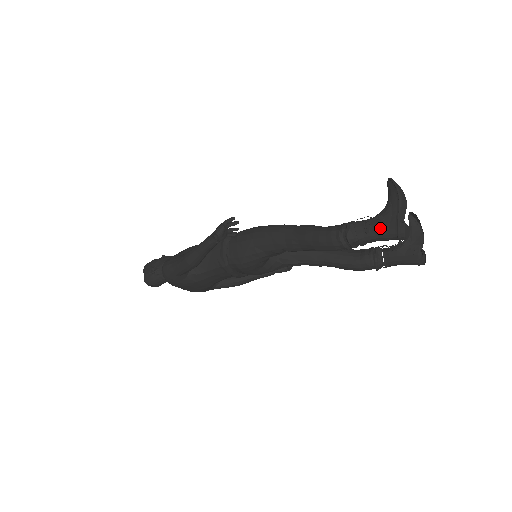
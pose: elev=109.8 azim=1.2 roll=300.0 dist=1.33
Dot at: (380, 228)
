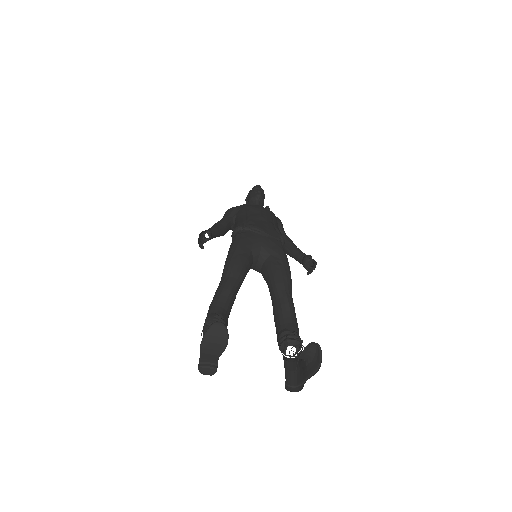
Dot at: occluded
